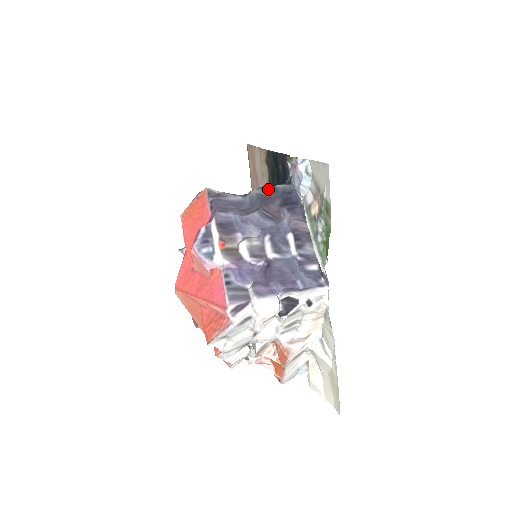
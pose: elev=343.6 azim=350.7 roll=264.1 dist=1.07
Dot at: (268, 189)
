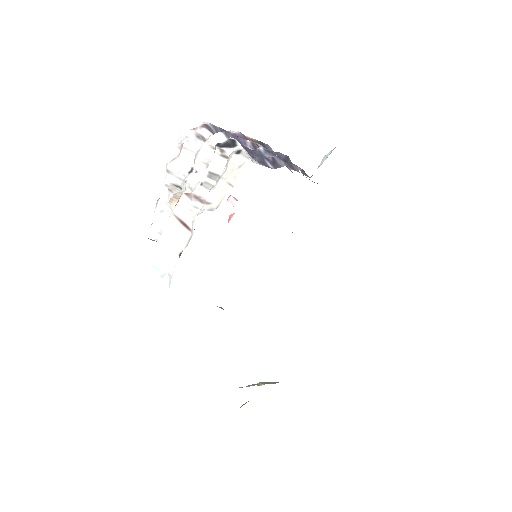
Dot at: occluded
